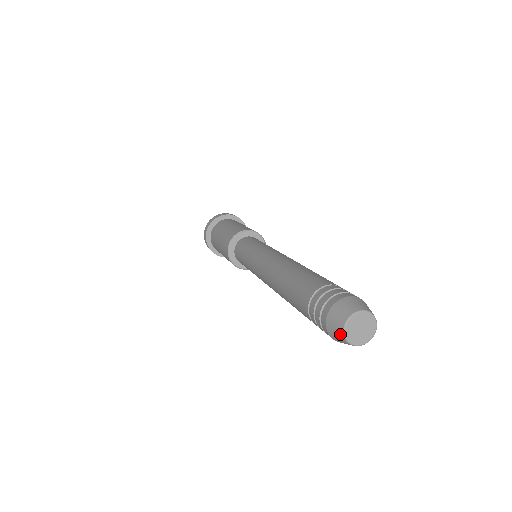
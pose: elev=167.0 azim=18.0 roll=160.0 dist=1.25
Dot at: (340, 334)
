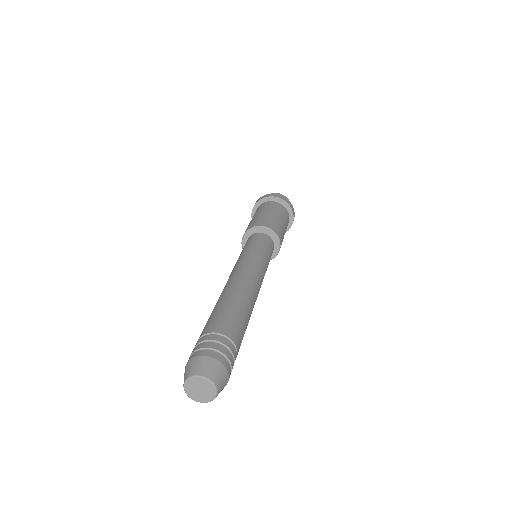
Dot at: (194, 397)
